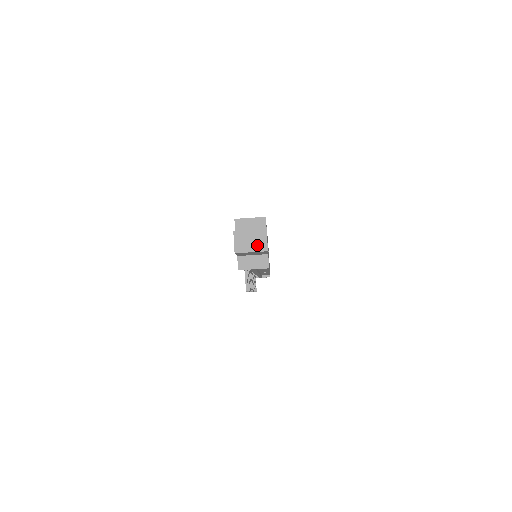
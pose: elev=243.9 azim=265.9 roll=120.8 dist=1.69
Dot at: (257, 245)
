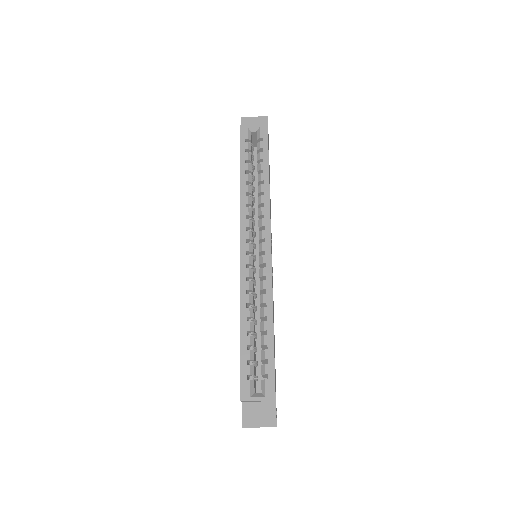
Dot at: occluded
